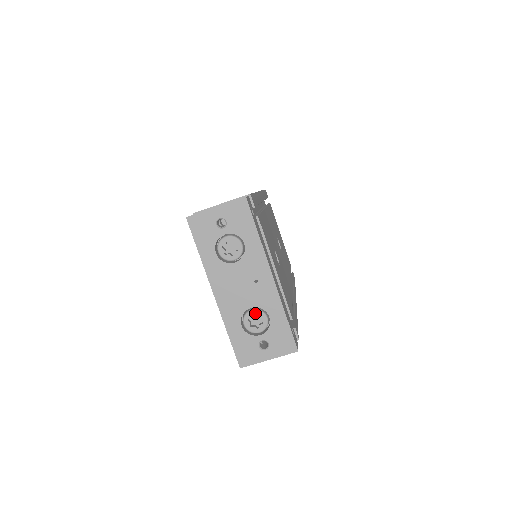
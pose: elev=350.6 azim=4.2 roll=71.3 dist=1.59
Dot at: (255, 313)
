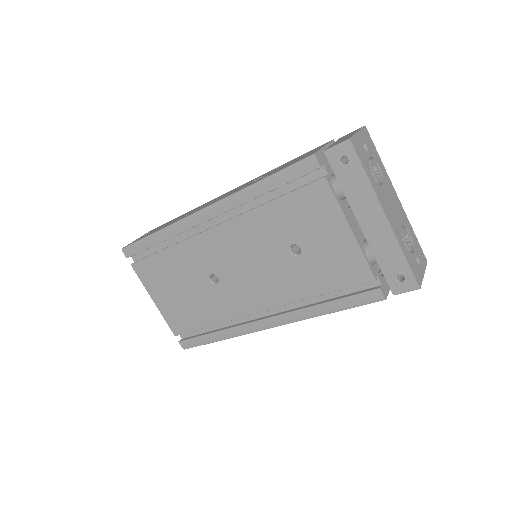
Dot at: (405, 231)
